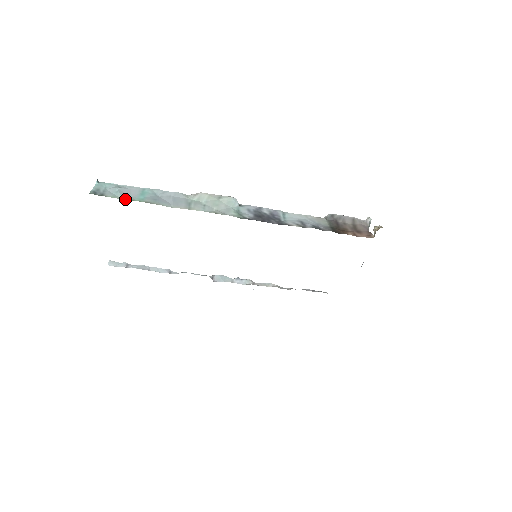
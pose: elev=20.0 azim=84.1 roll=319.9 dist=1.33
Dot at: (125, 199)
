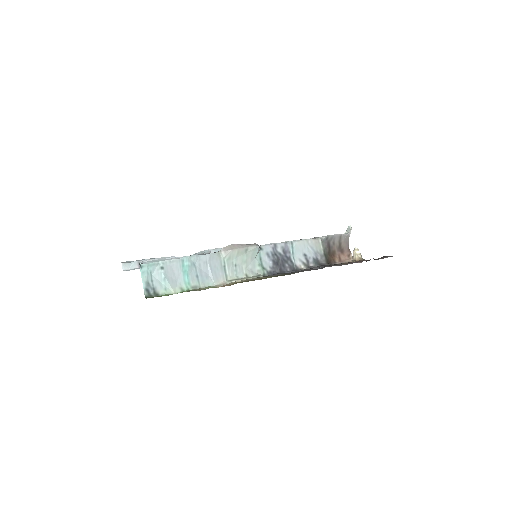
Dot at: (176, 291)
